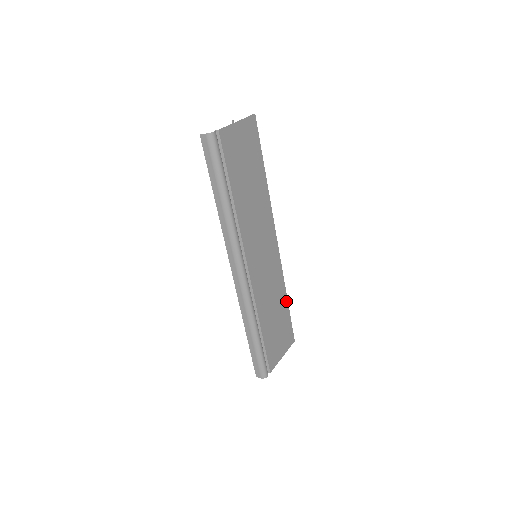
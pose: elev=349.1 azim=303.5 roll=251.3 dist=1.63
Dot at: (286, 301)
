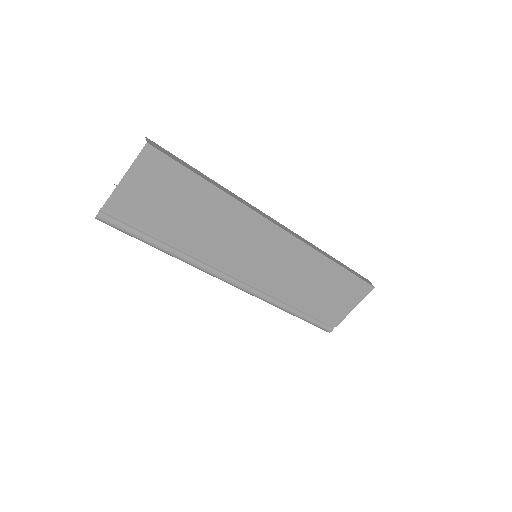
Dot at: (336, 266)
